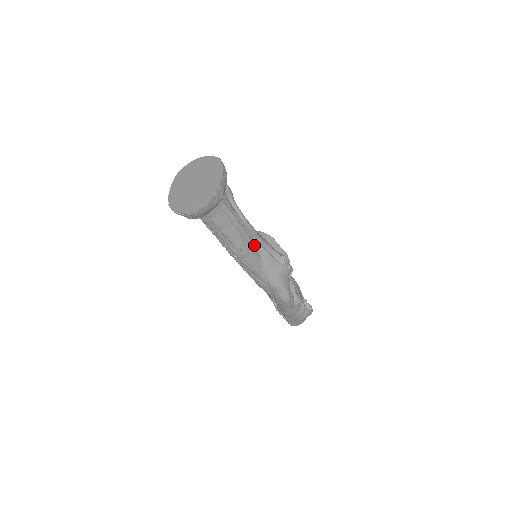
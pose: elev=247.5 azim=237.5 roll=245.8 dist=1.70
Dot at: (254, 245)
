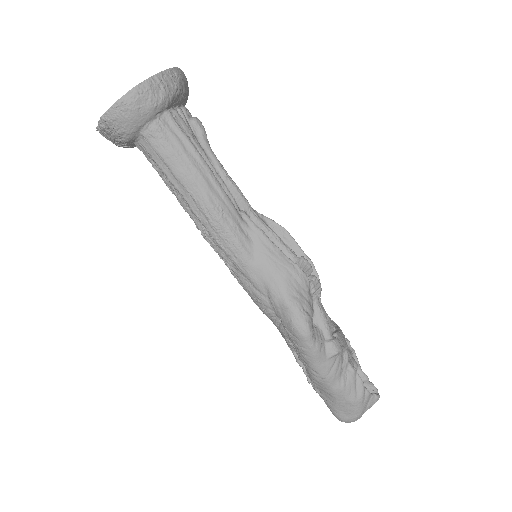
Dot at: (236, 213)
